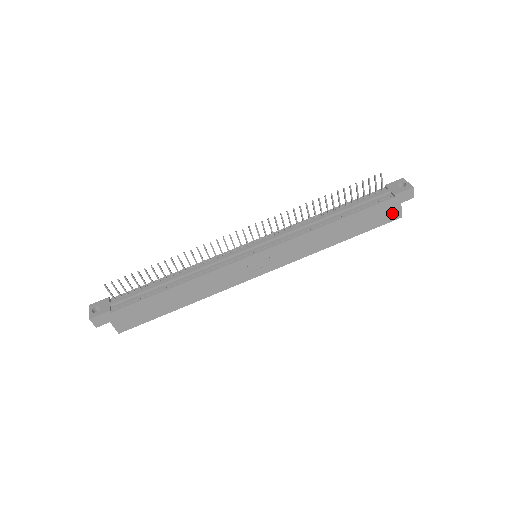
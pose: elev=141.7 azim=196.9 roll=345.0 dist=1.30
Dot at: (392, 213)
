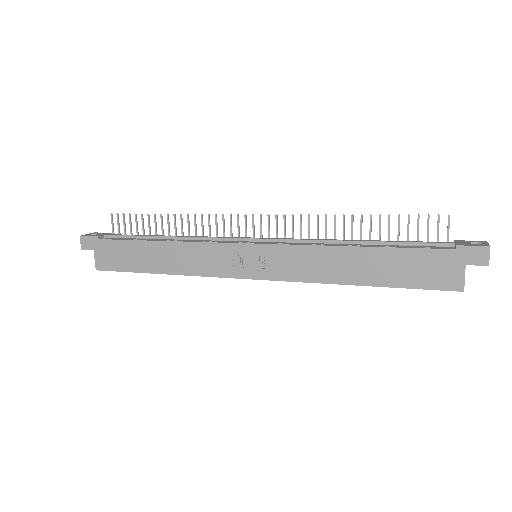
Dot at: (448, 276)
